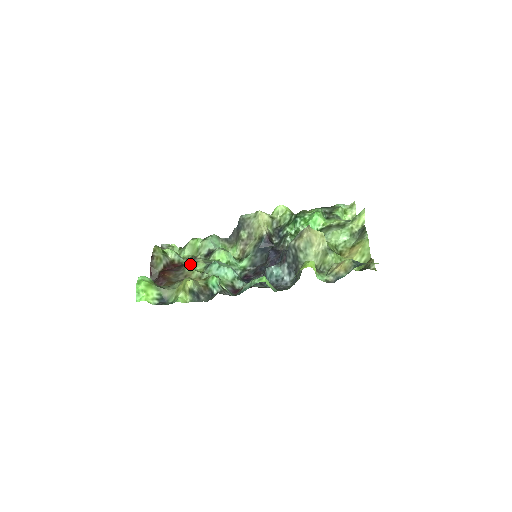
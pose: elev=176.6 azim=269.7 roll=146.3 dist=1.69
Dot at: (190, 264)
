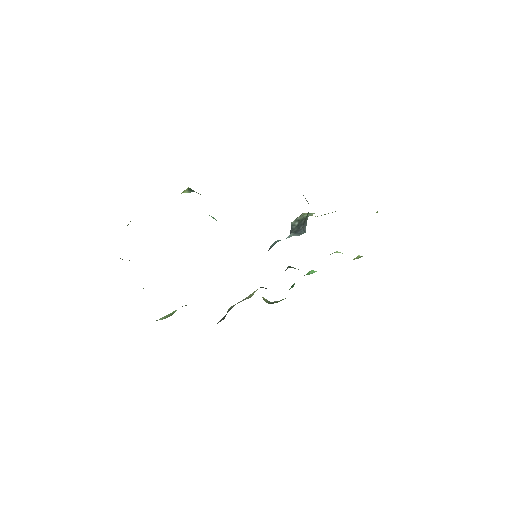
Dot at: occluded
